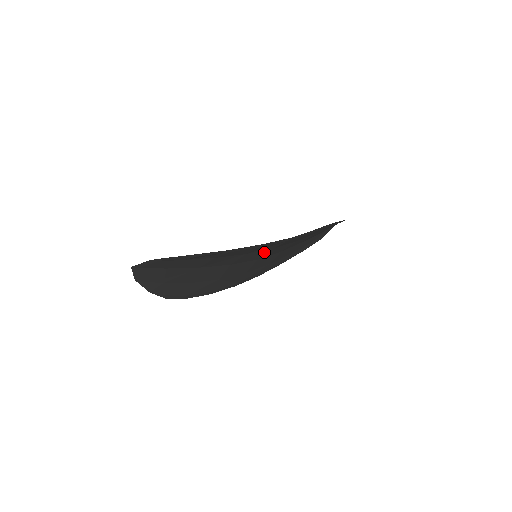
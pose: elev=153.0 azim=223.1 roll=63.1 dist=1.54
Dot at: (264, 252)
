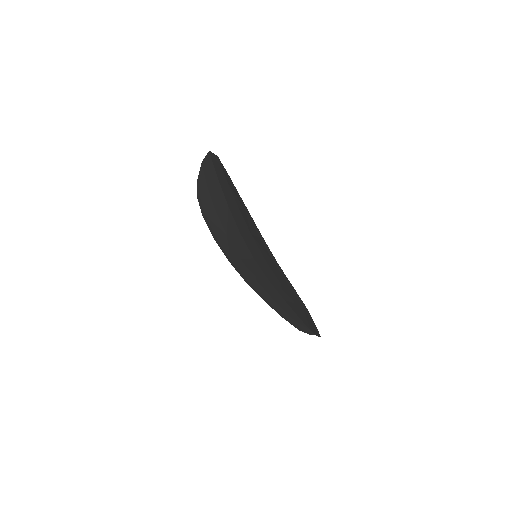
Dot at: (260, 255)
